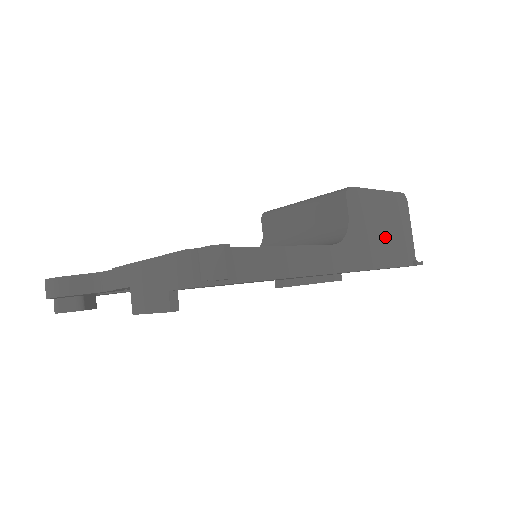
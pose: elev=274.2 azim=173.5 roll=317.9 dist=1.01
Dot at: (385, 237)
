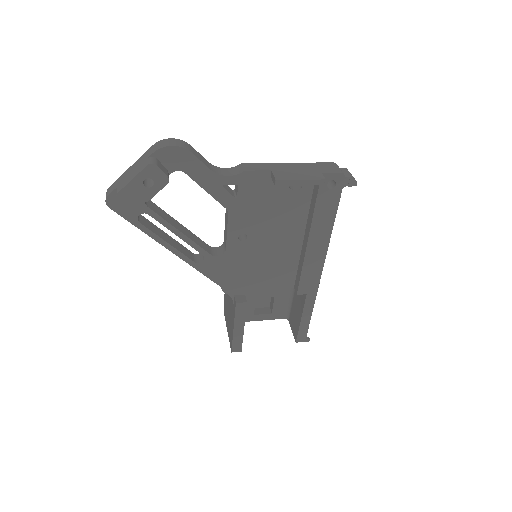
Dot at: occluded
